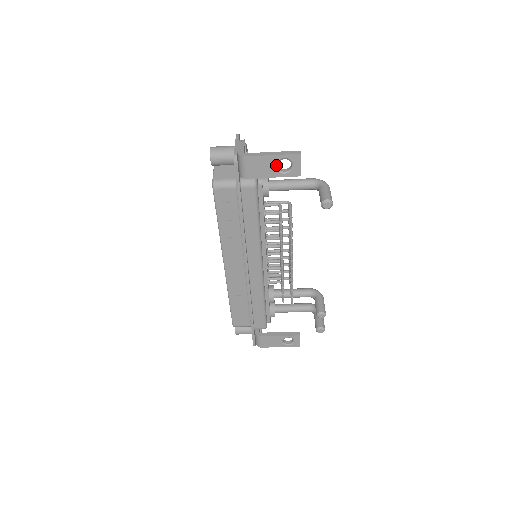
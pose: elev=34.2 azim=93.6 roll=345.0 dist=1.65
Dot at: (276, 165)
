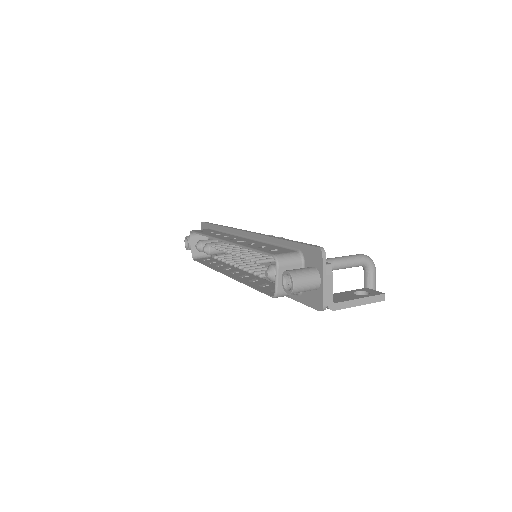
Dot at: occluded
